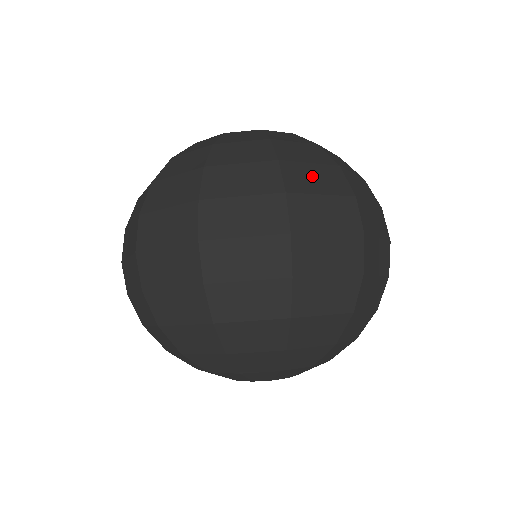
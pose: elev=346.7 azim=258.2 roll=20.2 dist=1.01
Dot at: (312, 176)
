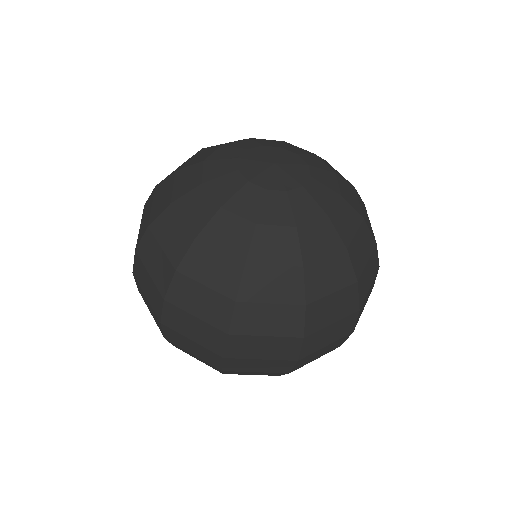
Dot at: (330, 308)
